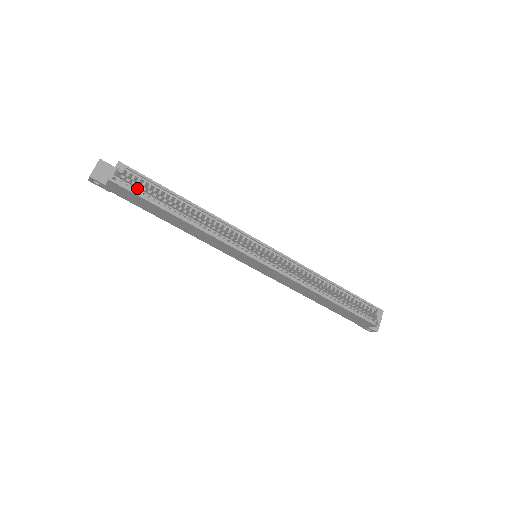
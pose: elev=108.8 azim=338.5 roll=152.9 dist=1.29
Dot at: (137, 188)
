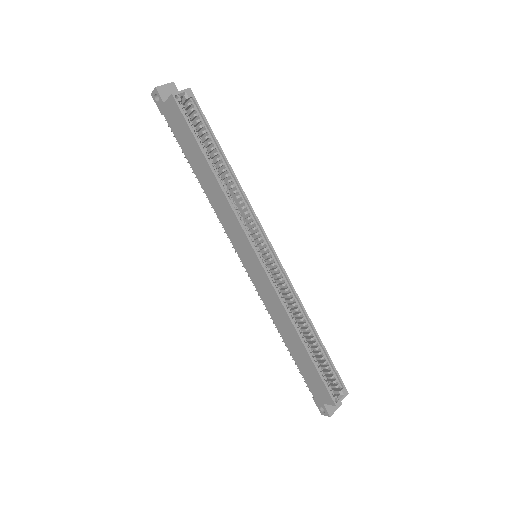
Dot at: (190, 119)
